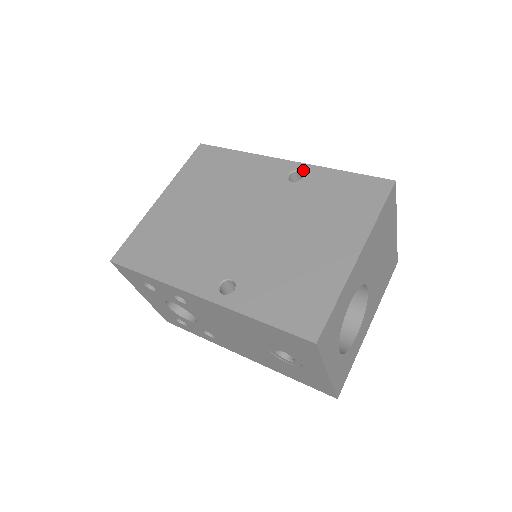
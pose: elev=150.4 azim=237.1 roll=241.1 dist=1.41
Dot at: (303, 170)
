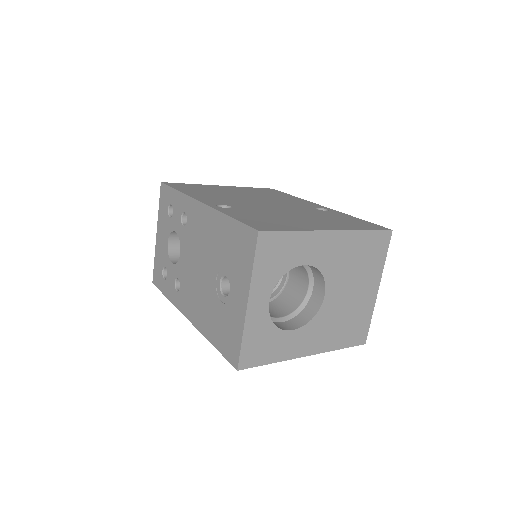
Dot at: (330, 210)
